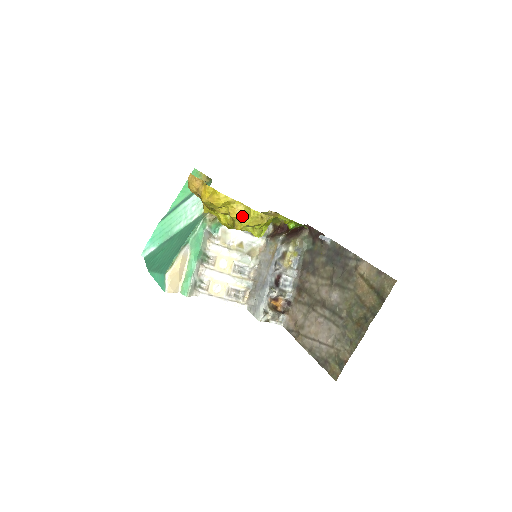
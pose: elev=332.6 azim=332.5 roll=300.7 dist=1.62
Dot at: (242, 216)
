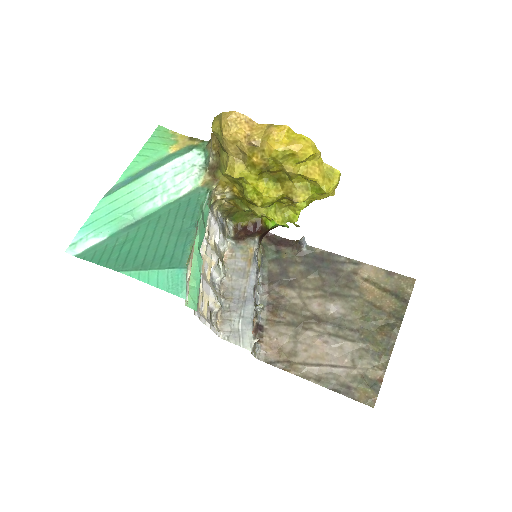
Dot at: (325, 179)
